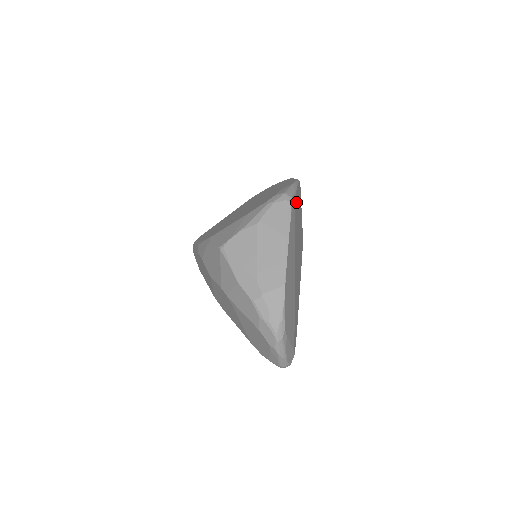
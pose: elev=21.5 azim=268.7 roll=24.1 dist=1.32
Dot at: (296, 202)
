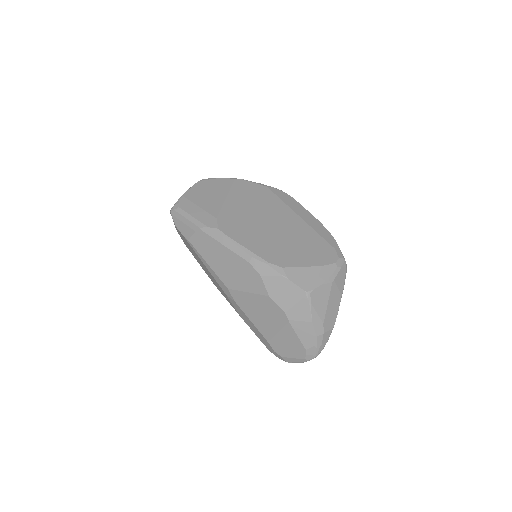
Dot at: occluded
